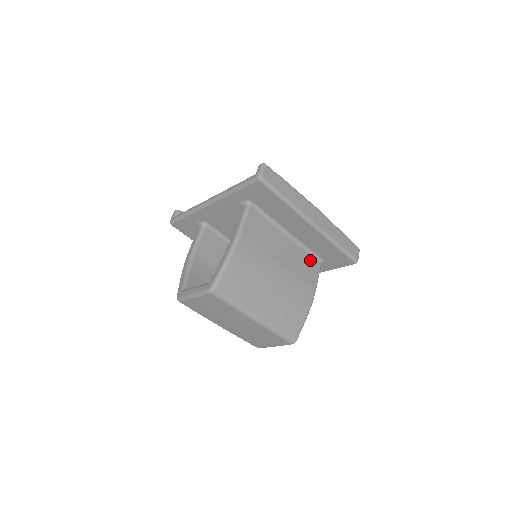
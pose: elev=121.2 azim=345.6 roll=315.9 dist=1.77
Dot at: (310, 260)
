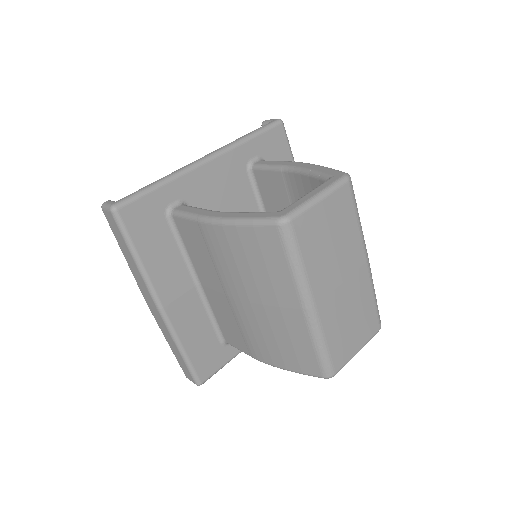
Dot at: occluded
